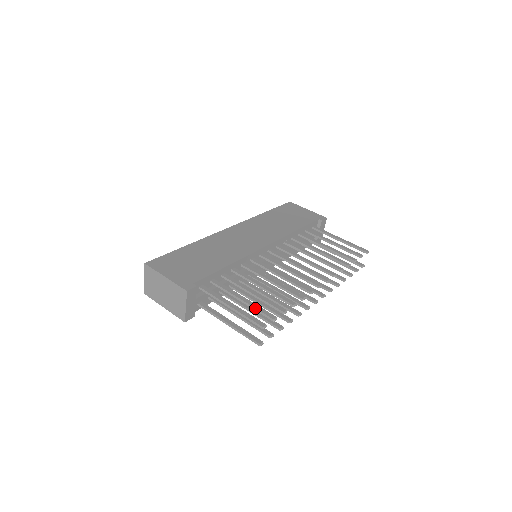
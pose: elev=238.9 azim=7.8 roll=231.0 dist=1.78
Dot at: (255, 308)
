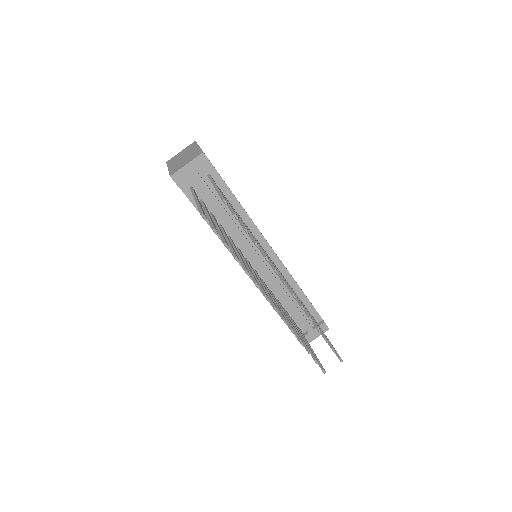
Dot at: (230, 205)
